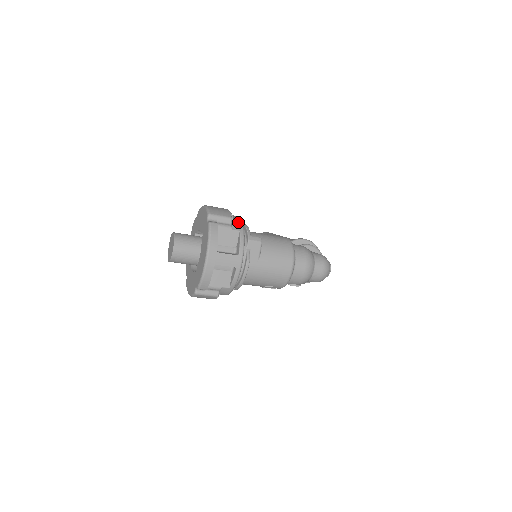
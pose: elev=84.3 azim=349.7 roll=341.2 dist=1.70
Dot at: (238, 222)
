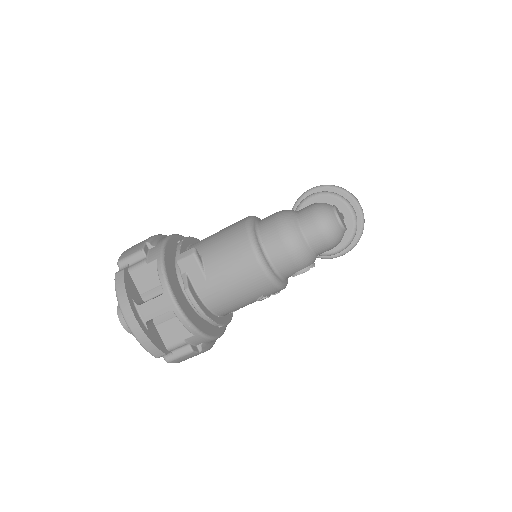
Dot at: (157, 247)
